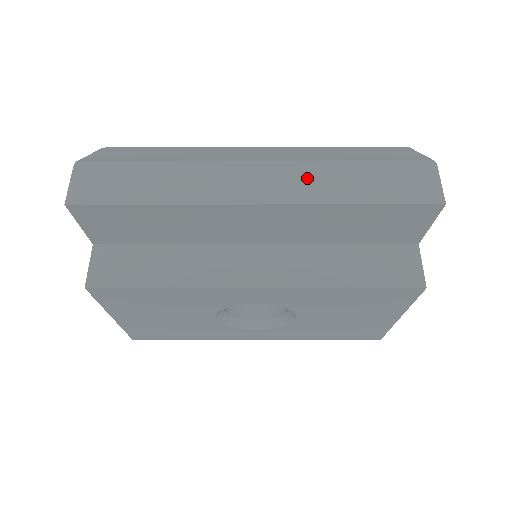
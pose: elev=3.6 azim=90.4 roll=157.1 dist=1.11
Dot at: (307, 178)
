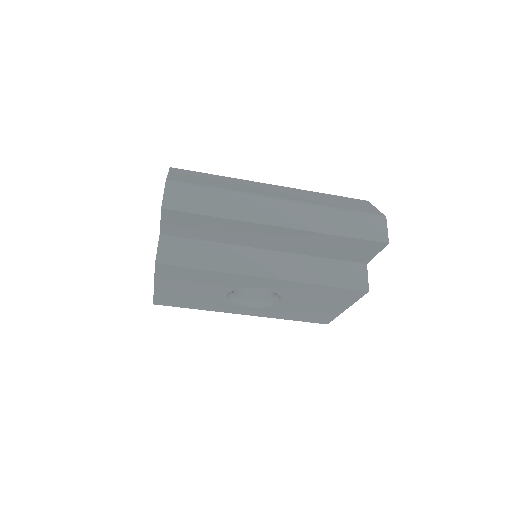
Dot at: (312, 215)
